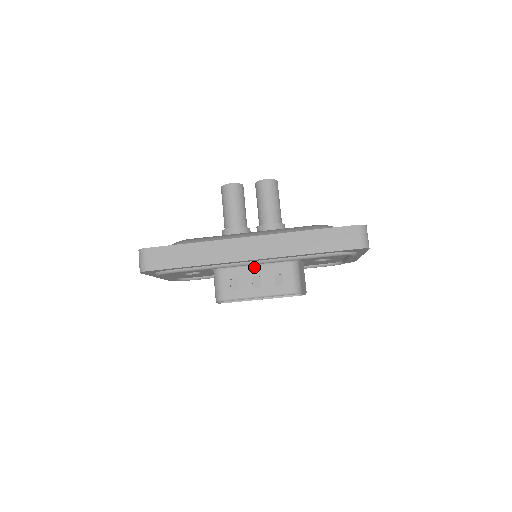
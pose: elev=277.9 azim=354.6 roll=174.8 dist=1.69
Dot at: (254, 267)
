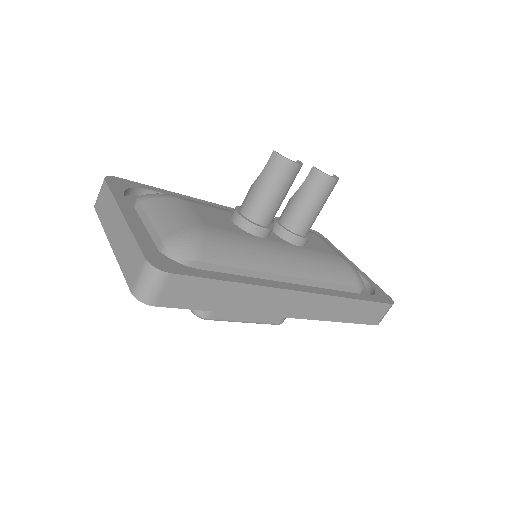
Dot at: occluded
